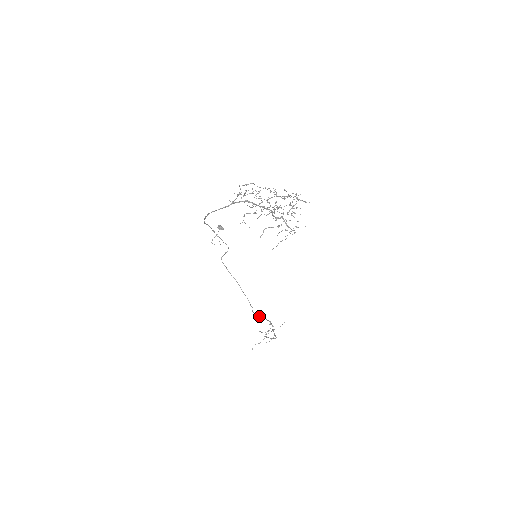
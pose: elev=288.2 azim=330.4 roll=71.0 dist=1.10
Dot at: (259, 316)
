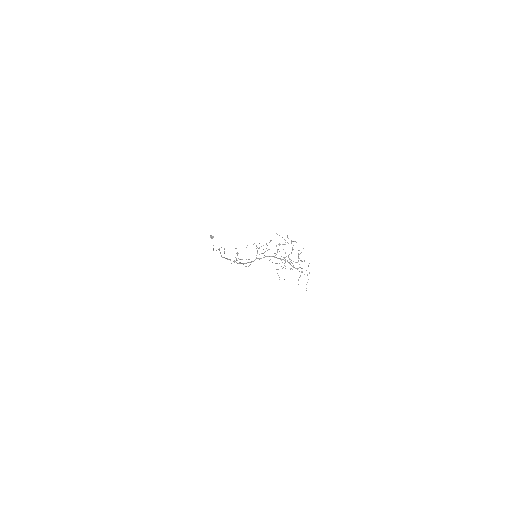
Dot at: (248, 266)
